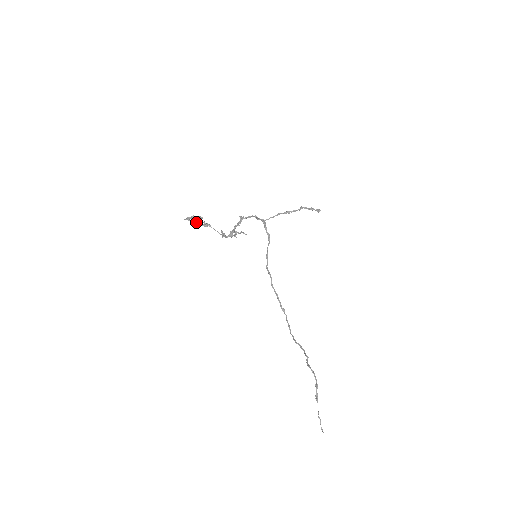
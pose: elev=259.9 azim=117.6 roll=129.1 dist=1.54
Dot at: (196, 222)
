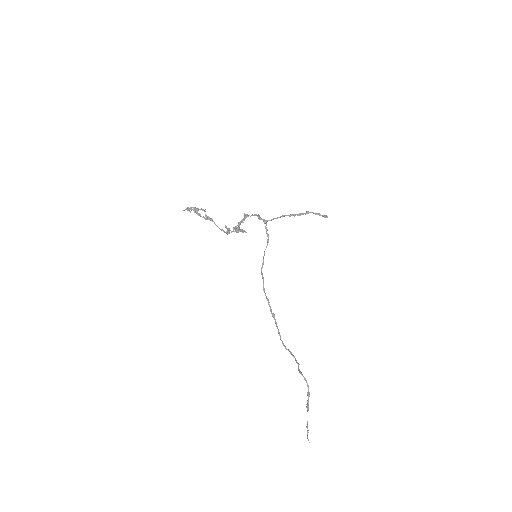
Dot at: (197, 214)
